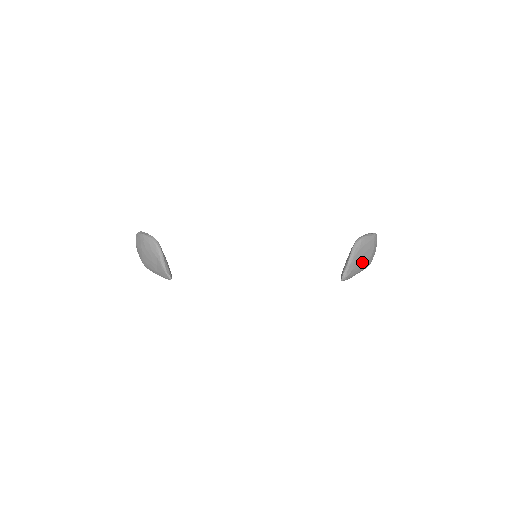
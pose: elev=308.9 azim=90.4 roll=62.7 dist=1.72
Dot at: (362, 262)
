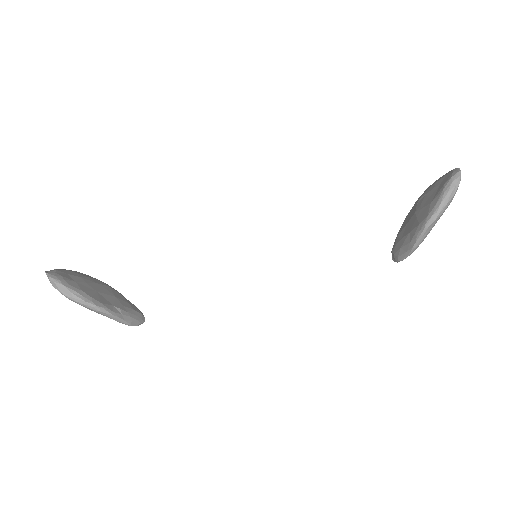
Dot at: occluded
